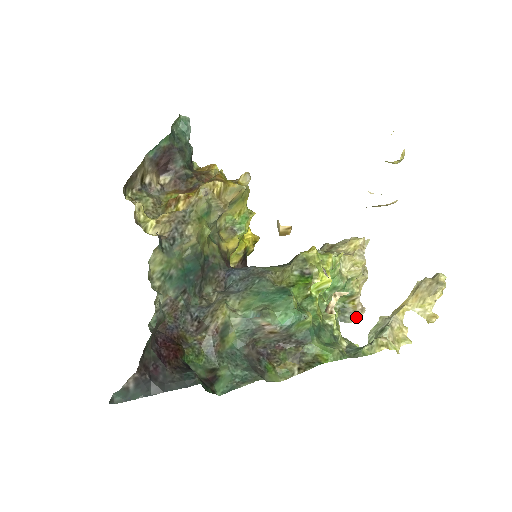
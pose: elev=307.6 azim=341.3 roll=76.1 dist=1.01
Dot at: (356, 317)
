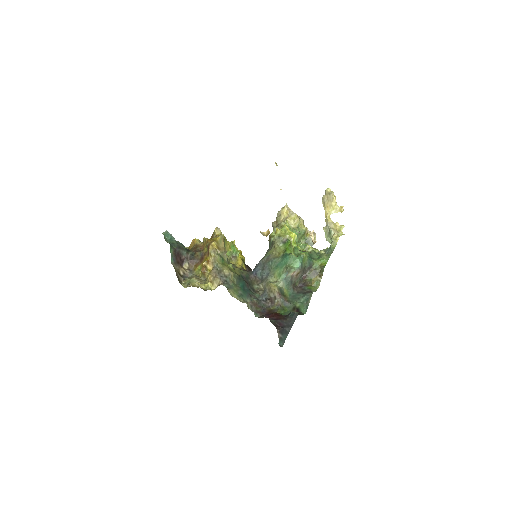
Dot at: (315, 239)
